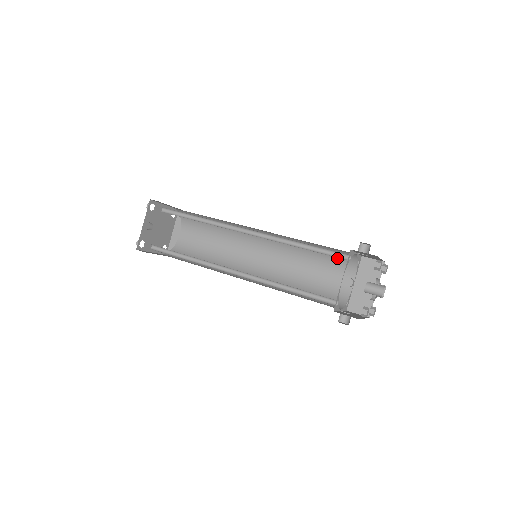
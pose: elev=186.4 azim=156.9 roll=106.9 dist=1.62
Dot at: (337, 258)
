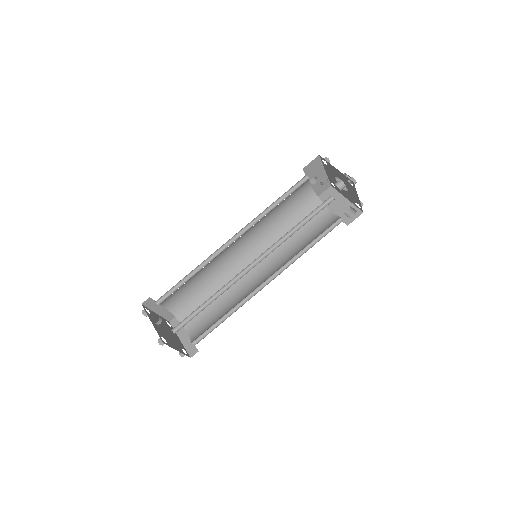
Dot at: (304, 209)
